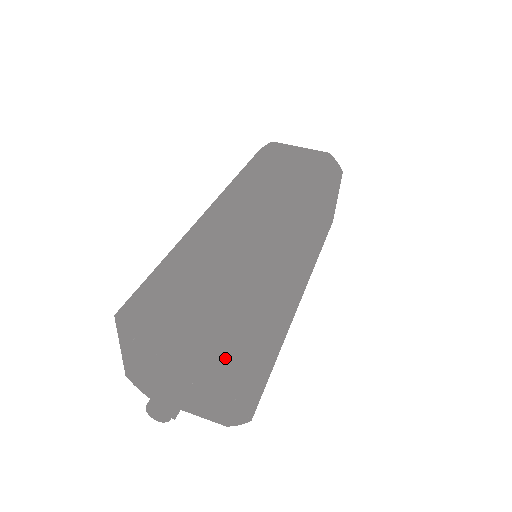
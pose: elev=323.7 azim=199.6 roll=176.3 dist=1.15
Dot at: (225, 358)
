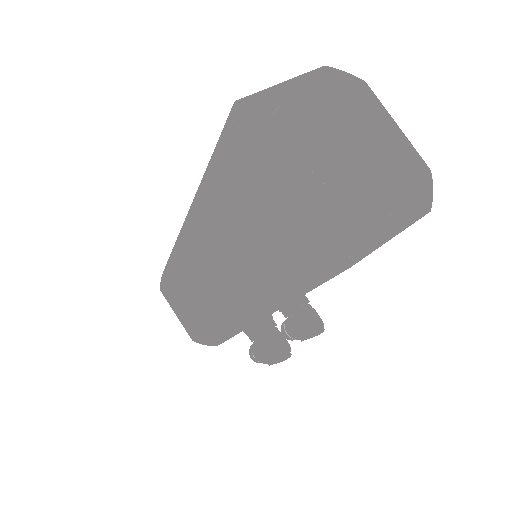
Dot at: (347, 93)
